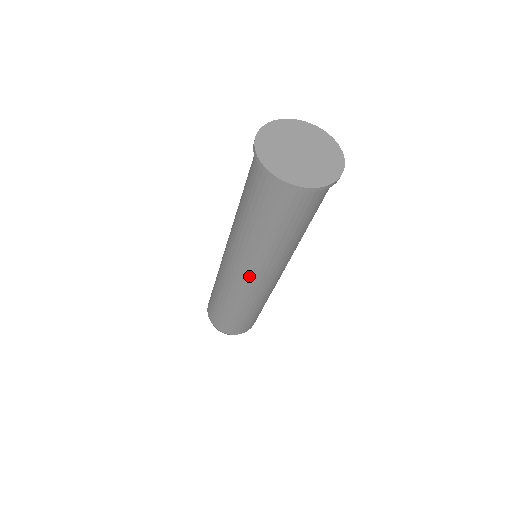
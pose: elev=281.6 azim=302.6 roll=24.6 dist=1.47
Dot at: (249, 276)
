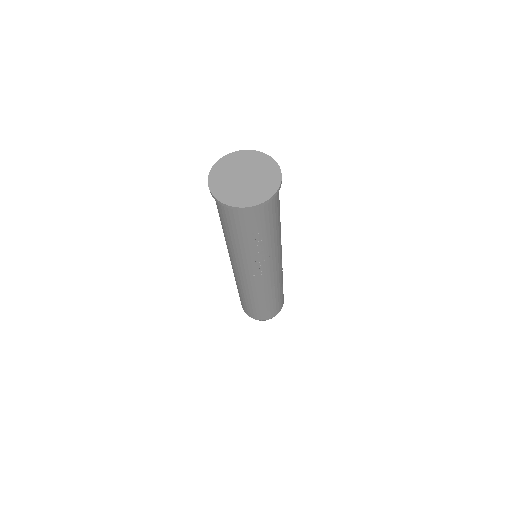
Dot at: (232, 263)
